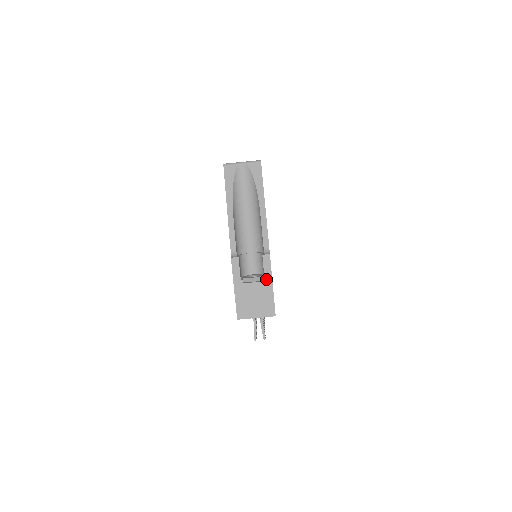
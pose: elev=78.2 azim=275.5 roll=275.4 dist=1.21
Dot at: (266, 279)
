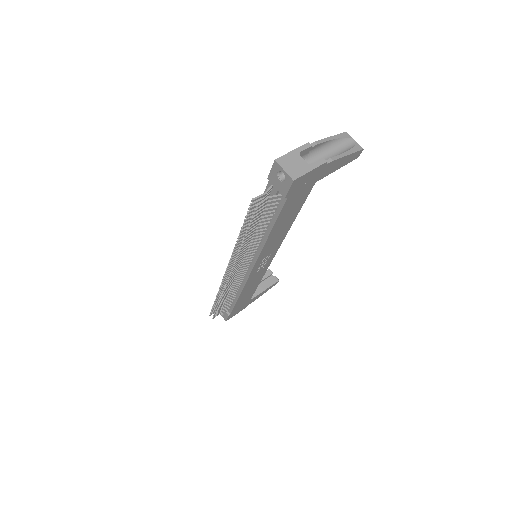
Dot at: (311, 166)
